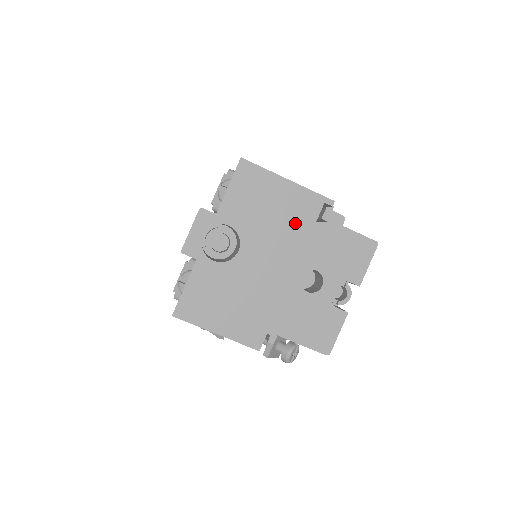
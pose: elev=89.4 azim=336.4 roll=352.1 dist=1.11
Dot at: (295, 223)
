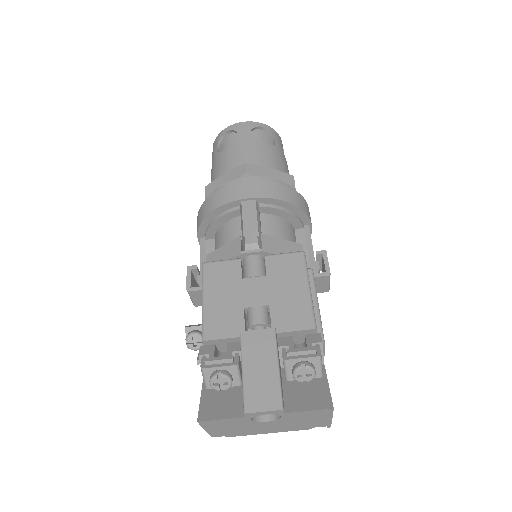
Dot at: (305, 425)
